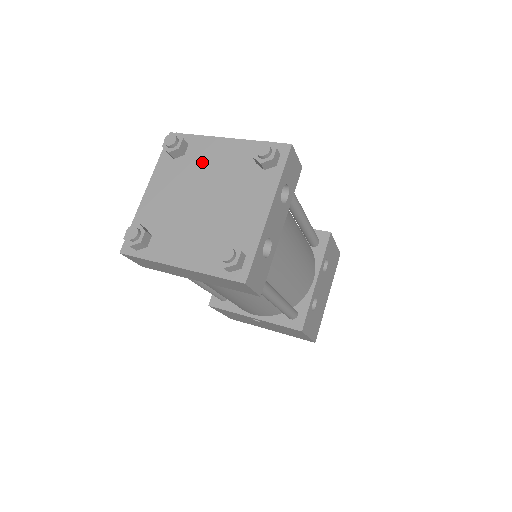
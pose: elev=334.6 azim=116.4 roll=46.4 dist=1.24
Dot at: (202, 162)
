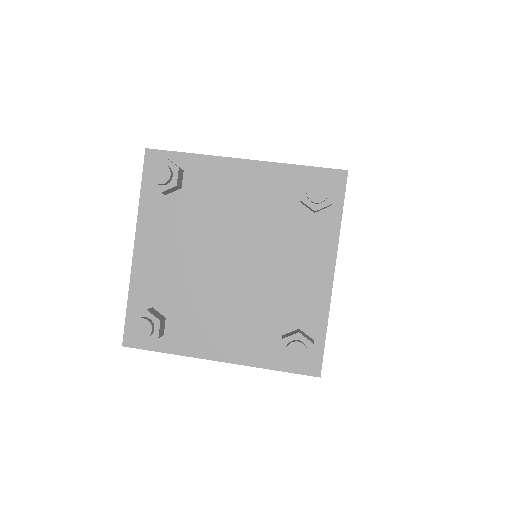
Dot at: (214, 200)
